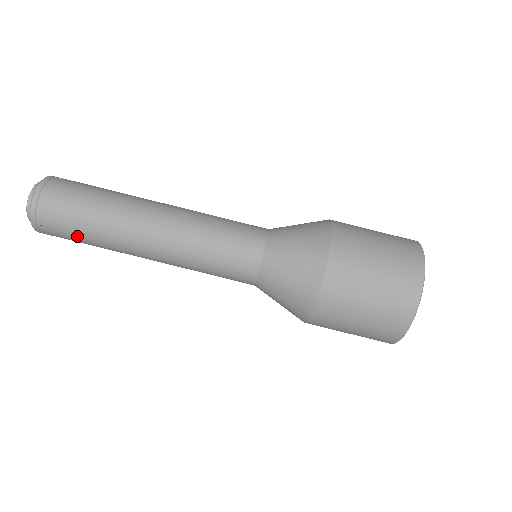
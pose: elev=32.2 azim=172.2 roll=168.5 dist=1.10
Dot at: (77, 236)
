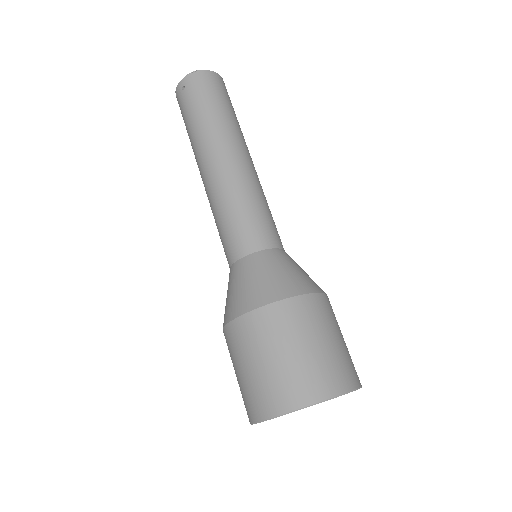
Dot at: (190, 113)
